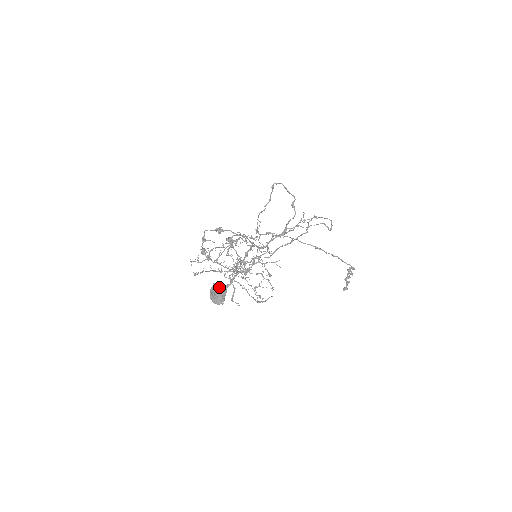
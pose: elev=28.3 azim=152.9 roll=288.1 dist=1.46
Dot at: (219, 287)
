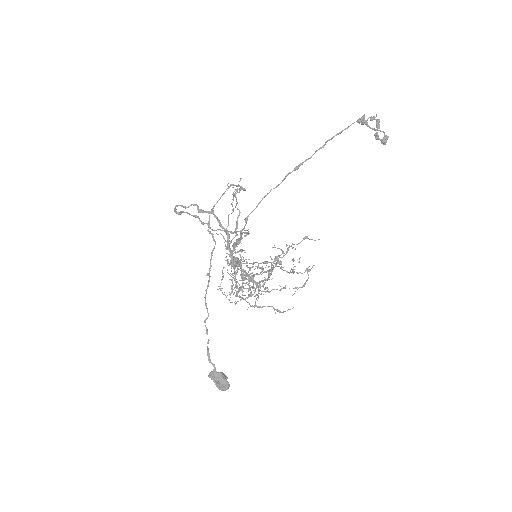
Dot at: (212, 377)
